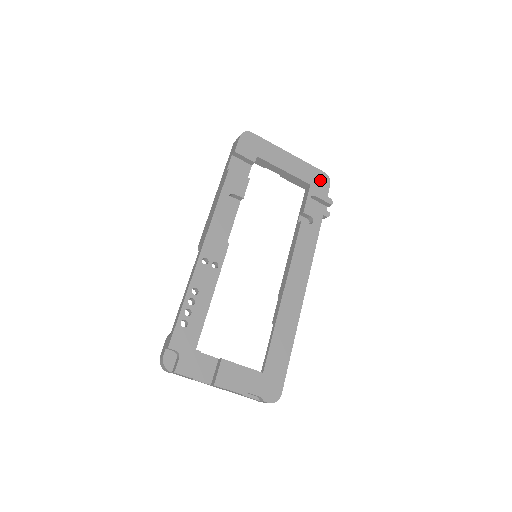
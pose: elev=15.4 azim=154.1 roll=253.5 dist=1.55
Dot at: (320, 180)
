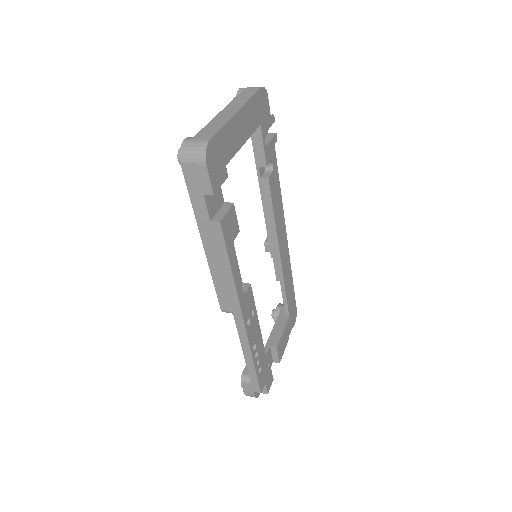
Dot at: (263, 105)
